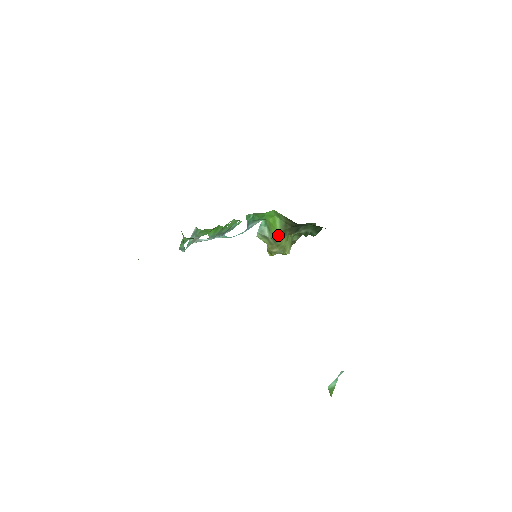
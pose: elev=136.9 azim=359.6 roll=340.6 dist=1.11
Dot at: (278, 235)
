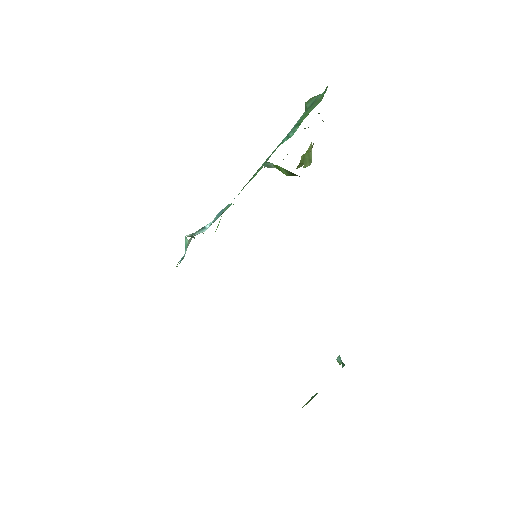
Dot at: (287, 175)
